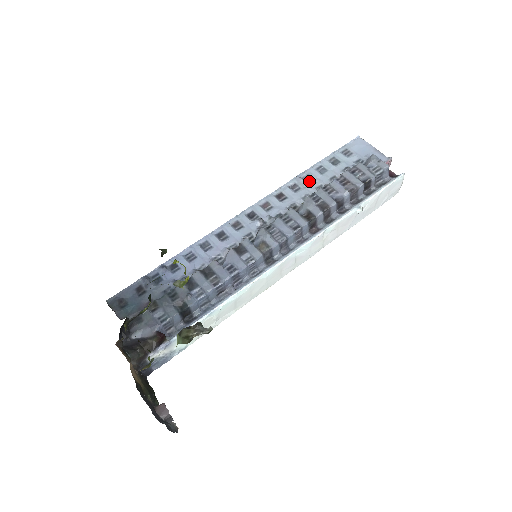
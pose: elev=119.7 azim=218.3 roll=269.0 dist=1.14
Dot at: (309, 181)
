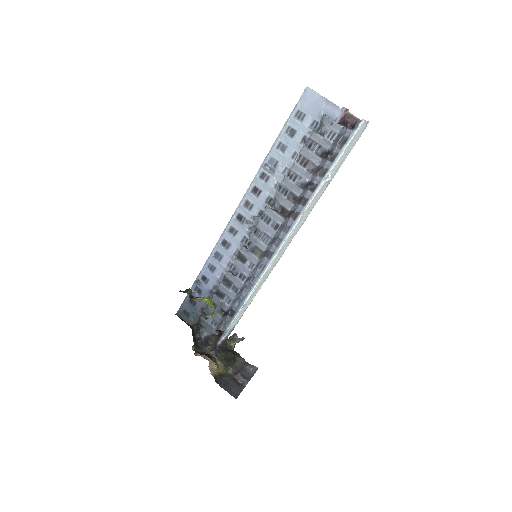
Dot at: (274, 165)
